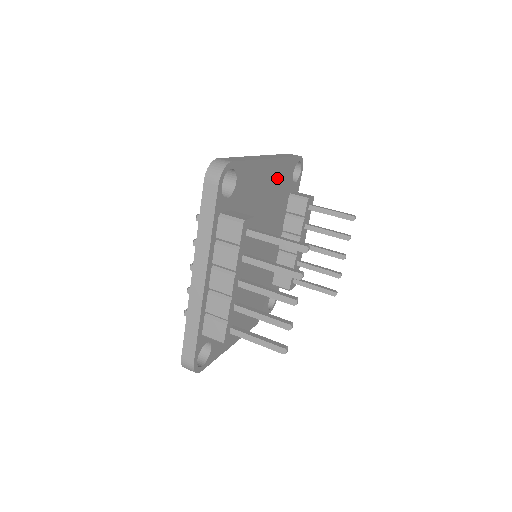
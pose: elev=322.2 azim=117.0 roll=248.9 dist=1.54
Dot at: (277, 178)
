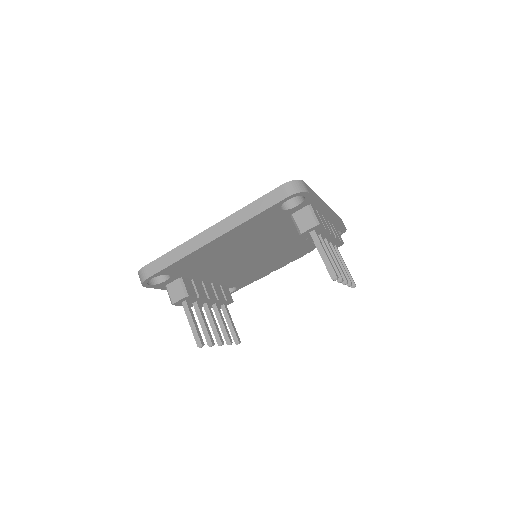
Dot at: (243, 232)
